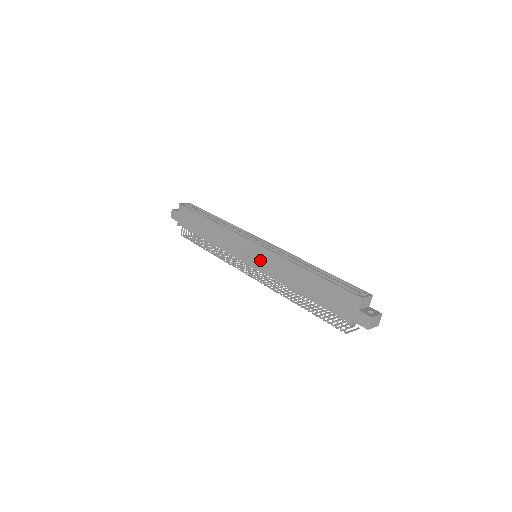
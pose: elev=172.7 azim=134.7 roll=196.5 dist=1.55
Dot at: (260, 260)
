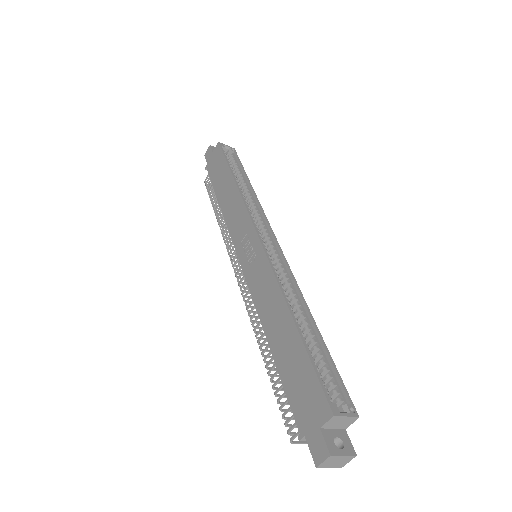
Dot at: (253, 265)
